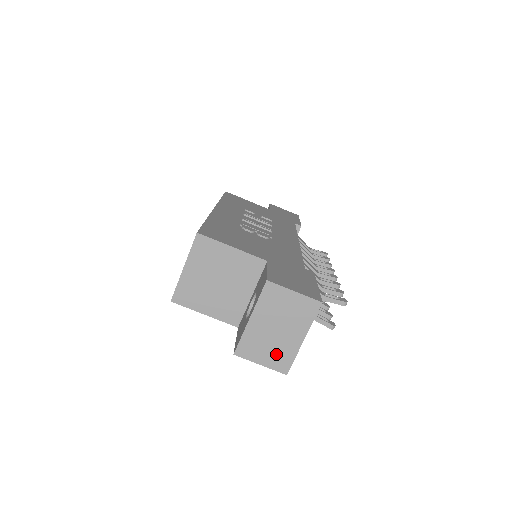
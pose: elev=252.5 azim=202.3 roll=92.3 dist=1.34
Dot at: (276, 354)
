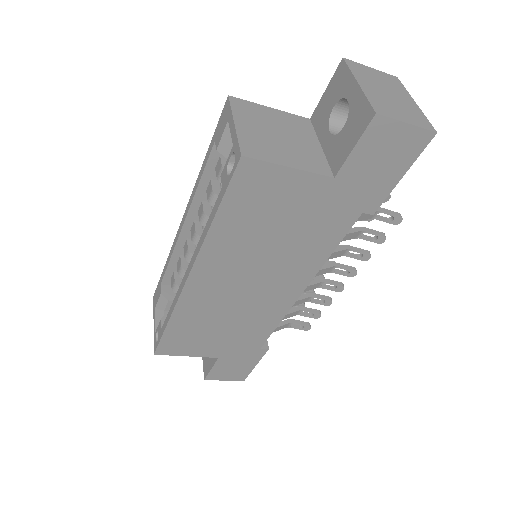
Dot at: (409, 114)
